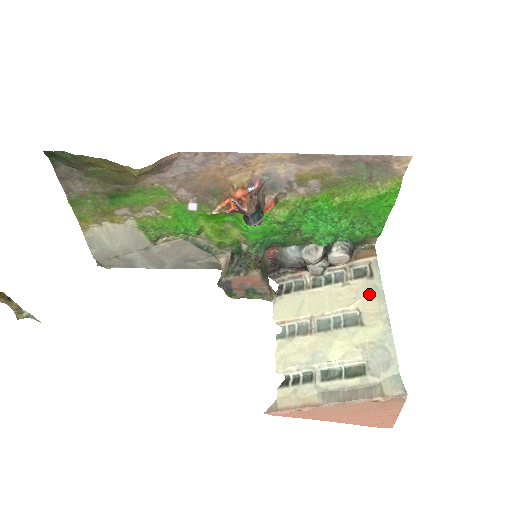
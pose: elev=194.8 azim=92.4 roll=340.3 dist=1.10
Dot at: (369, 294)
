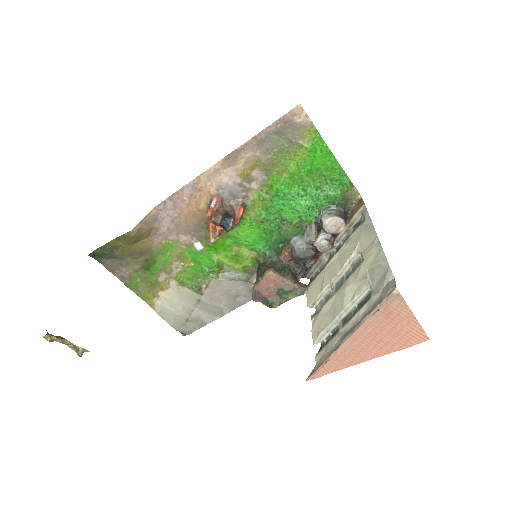
Dot at: (363, 235)
